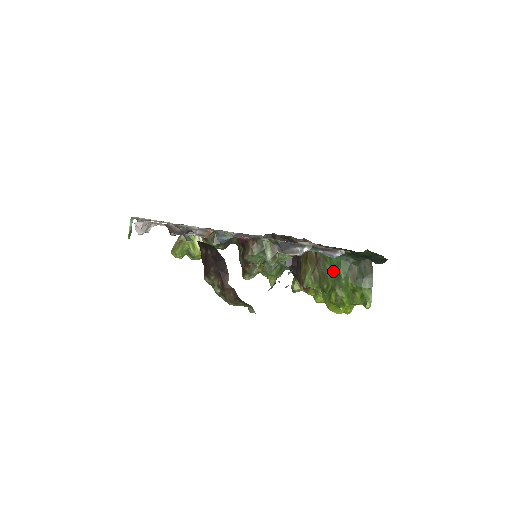
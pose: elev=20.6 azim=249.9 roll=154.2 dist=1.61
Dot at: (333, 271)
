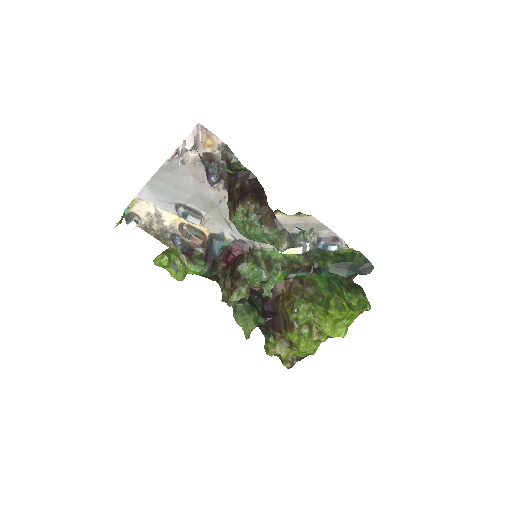
Dot at: (326, 285)
